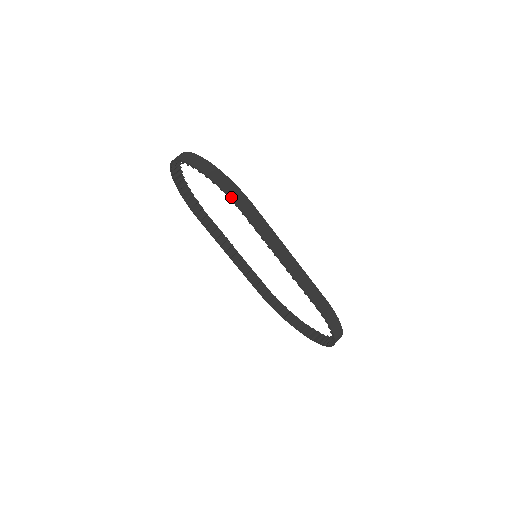
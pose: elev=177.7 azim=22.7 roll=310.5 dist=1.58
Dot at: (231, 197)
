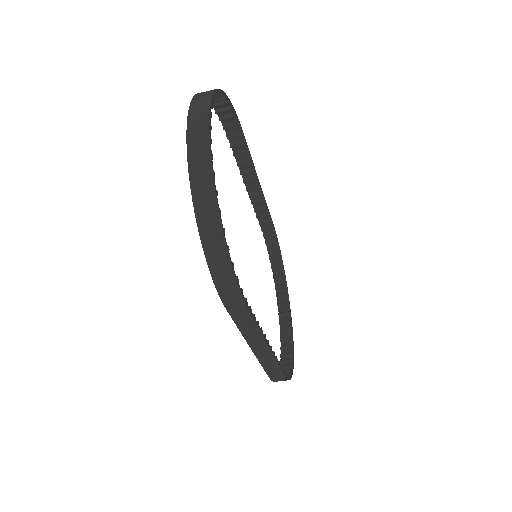
Dot at: (218, 288)
